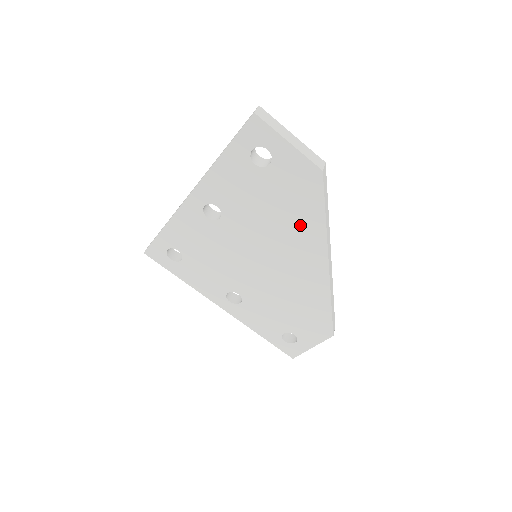
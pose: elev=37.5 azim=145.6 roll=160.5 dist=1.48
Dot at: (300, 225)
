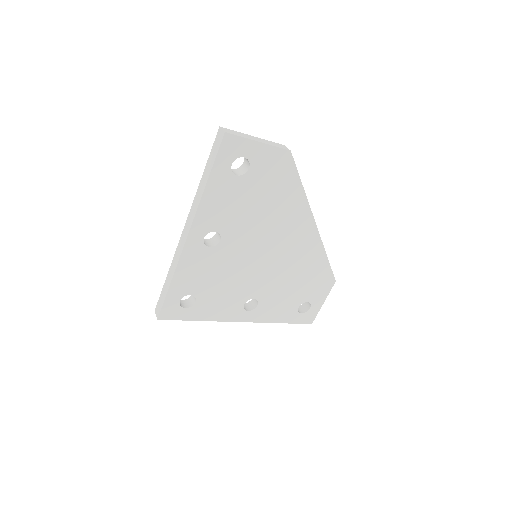
Dot at: (286, 205)
